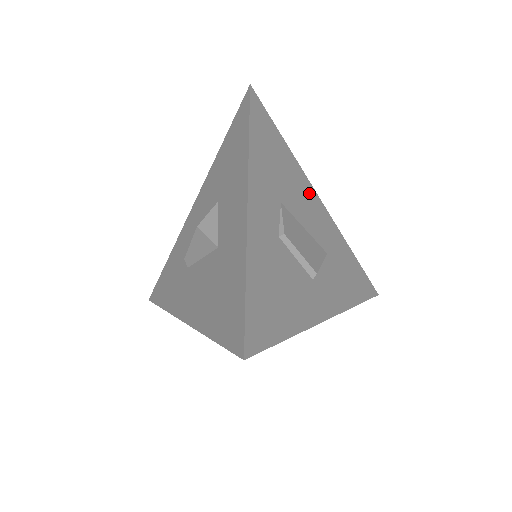
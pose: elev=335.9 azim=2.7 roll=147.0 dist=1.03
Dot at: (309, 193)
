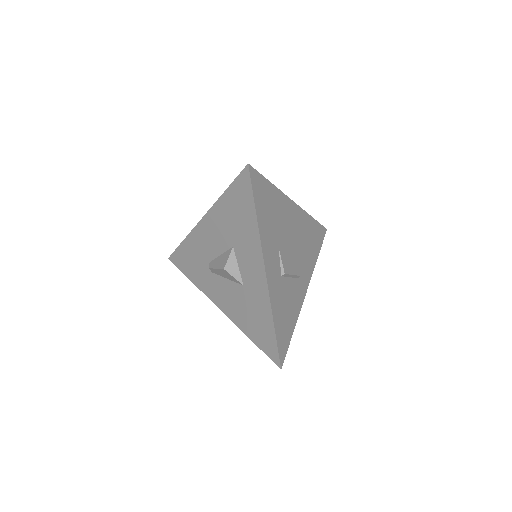
Dot at: (289, 209)
